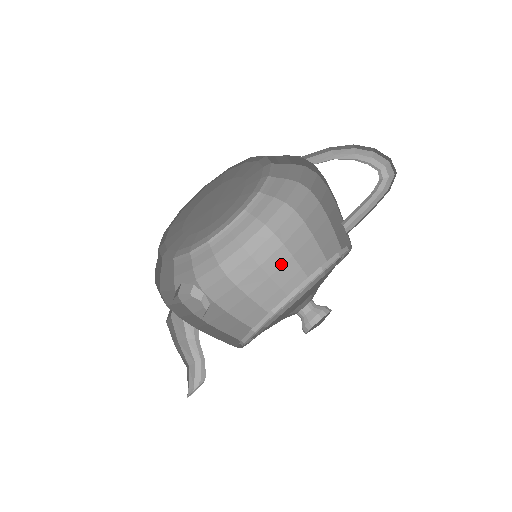
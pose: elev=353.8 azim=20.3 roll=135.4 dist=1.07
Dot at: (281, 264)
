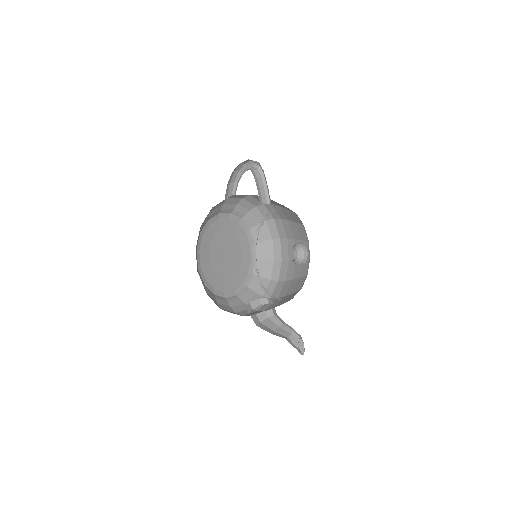
Dot at: occluded
